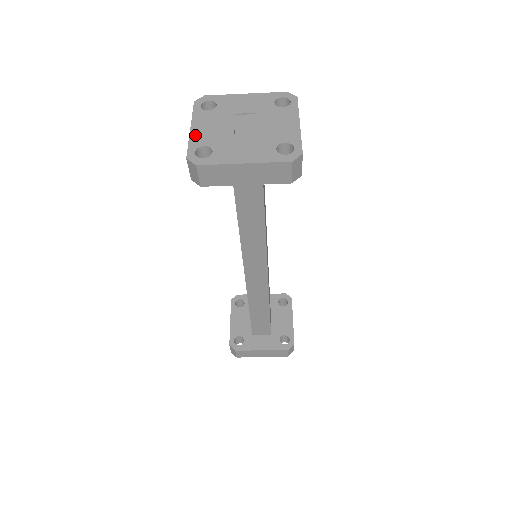
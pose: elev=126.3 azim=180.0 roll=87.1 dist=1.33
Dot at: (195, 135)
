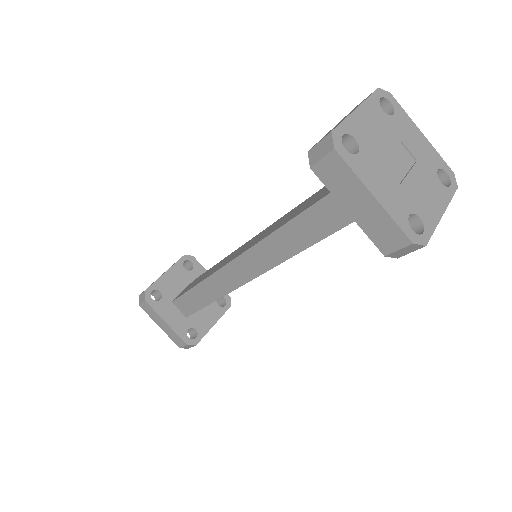
Dot at: (356, 119)
